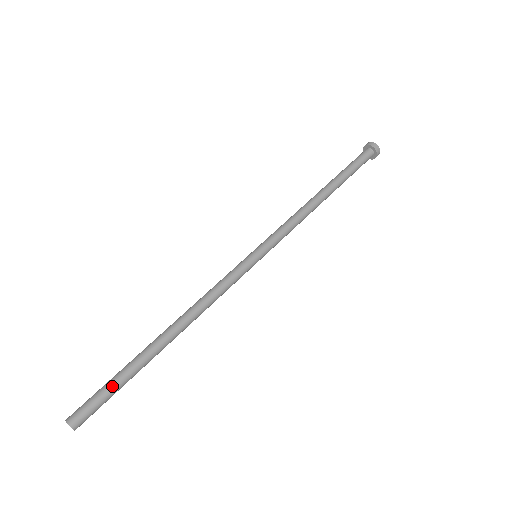
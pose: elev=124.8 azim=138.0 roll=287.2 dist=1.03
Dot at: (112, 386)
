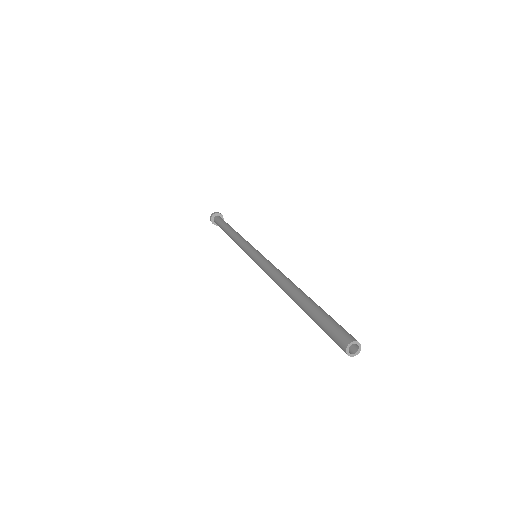
Dot at: (329, 316)
